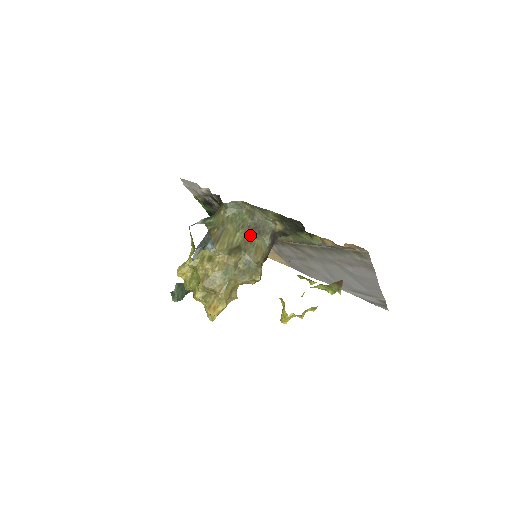
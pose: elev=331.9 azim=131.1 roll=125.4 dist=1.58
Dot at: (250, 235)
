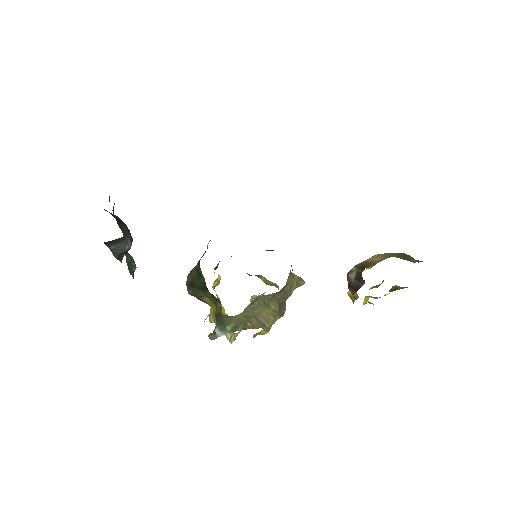
Dot at: (281, 294)
